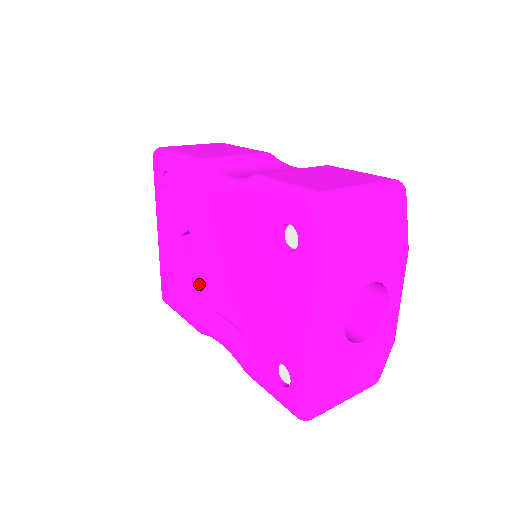
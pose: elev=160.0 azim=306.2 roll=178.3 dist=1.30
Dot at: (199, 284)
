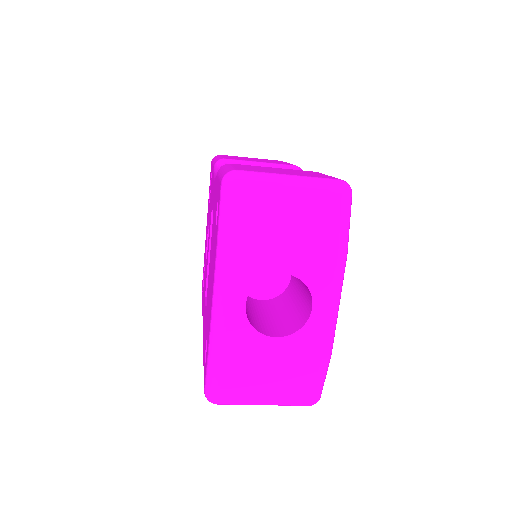
Dot at: occluded
